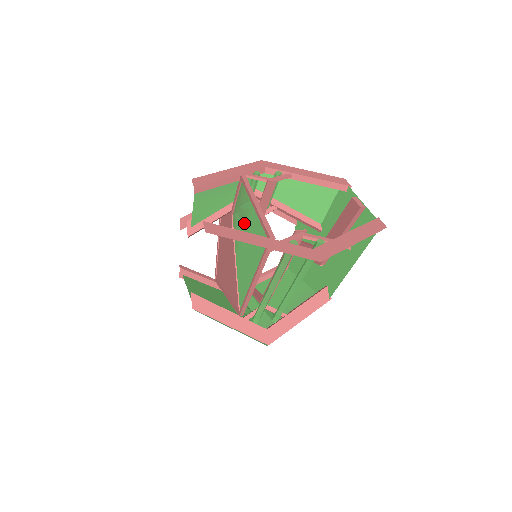
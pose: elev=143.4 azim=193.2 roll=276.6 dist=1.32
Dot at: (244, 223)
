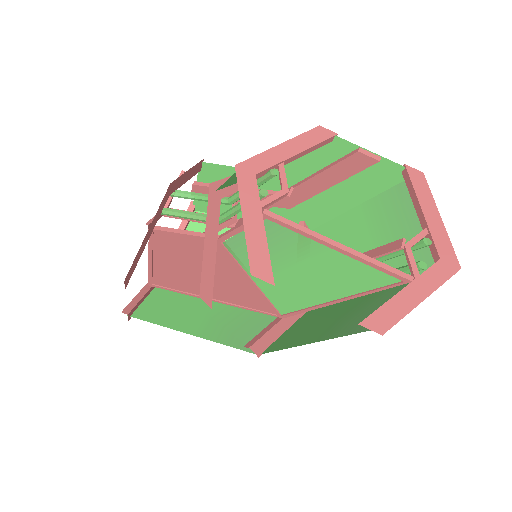
Dot at: (287, 256)
